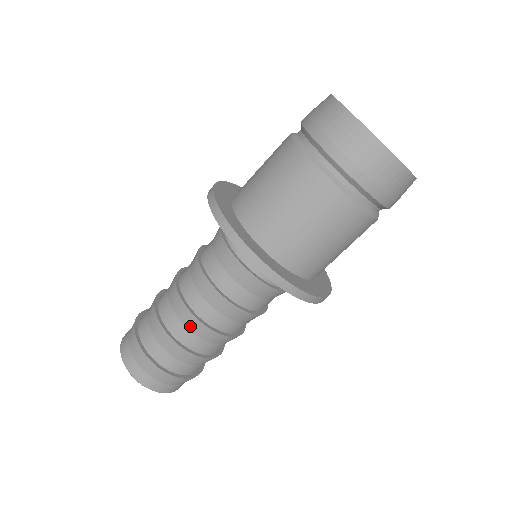
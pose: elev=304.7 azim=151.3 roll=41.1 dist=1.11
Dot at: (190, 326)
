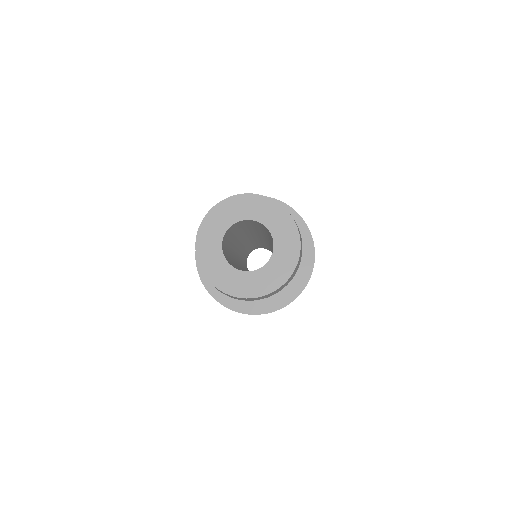
Dot at: occluded
